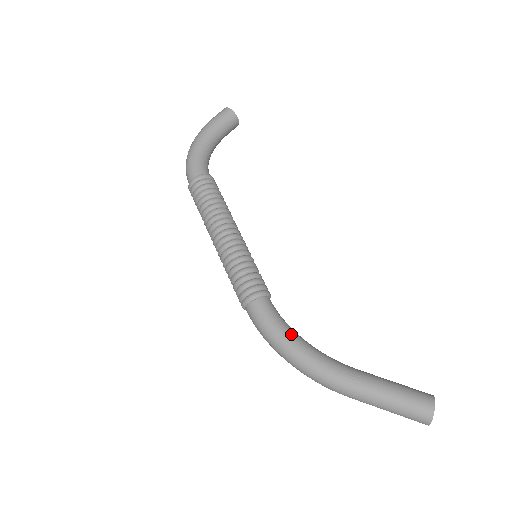
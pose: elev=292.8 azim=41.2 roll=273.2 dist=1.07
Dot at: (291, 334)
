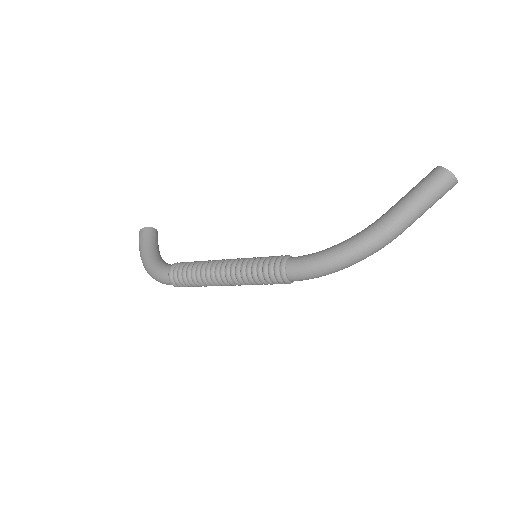
Dot at: (328, 249)
